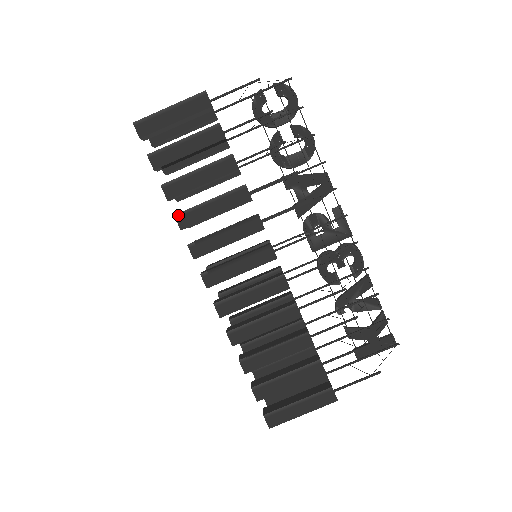
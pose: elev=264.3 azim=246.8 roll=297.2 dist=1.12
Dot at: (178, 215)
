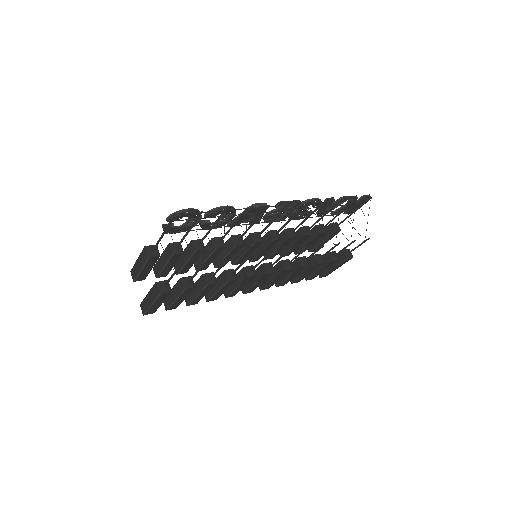
Dot at: (208, 301)
